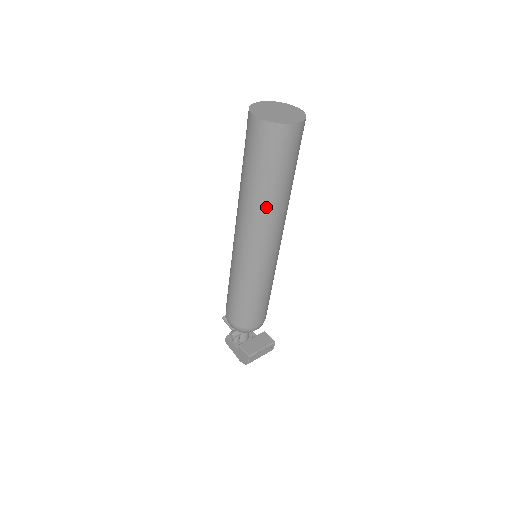
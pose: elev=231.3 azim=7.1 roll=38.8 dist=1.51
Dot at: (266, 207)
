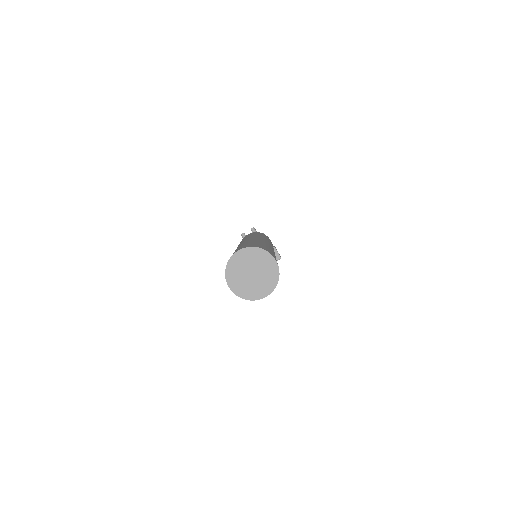
Dot at: occluded
